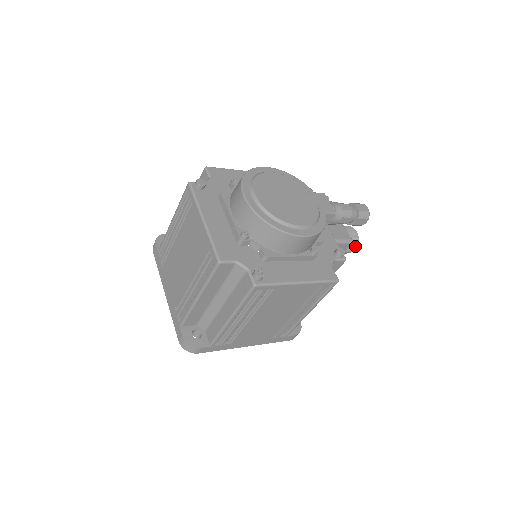
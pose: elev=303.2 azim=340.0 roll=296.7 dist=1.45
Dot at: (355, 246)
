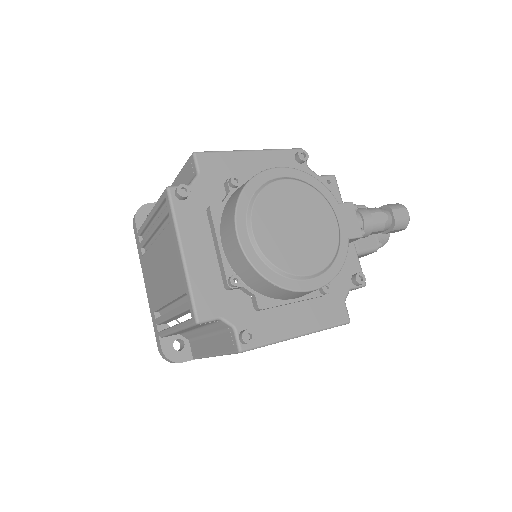
Dot at: (383, 244)
